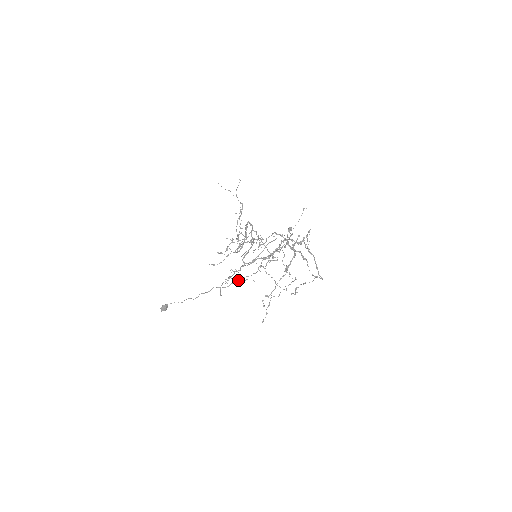
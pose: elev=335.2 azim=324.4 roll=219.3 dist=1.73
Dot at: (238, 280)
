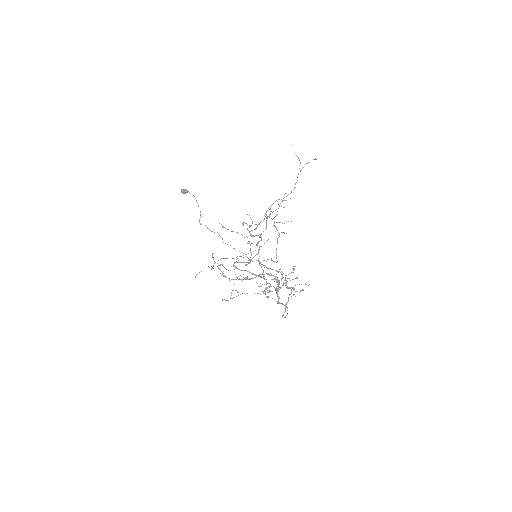
Dot at: occluded
